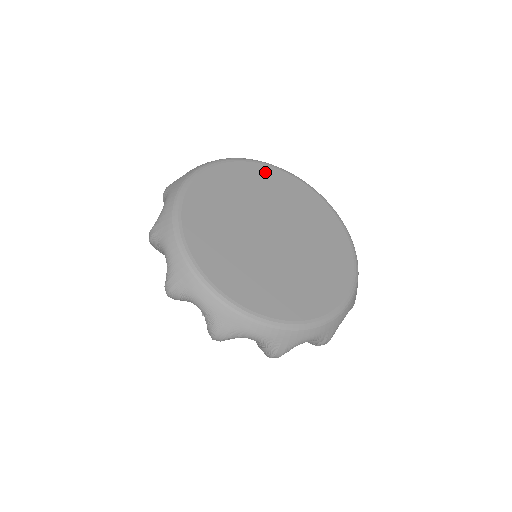
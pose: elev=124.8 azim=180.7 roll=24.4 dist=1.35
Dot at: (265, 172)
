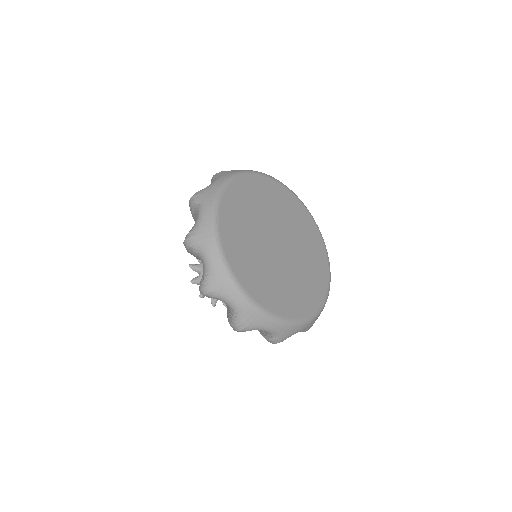
Dot at: (247, 185)
